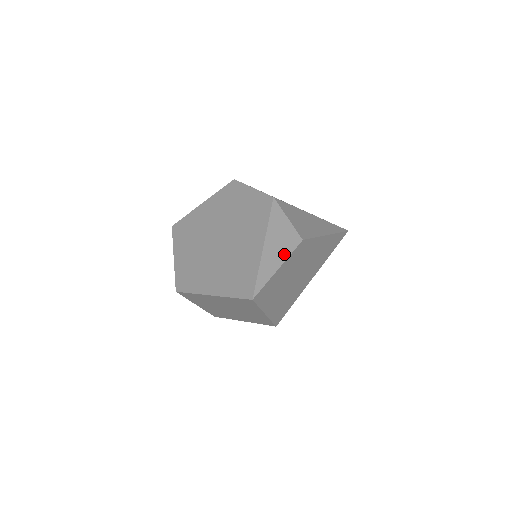
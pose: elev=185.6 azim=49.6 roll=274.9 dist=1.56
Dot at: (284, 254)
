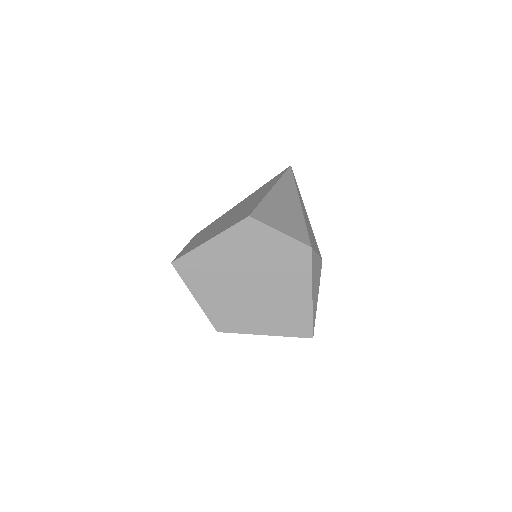
Dot at: (318, 285)
